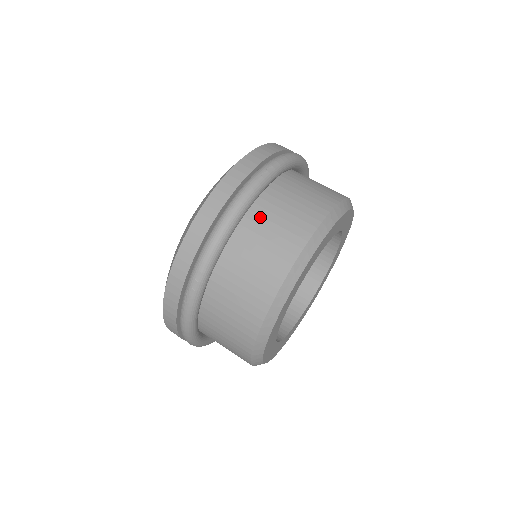
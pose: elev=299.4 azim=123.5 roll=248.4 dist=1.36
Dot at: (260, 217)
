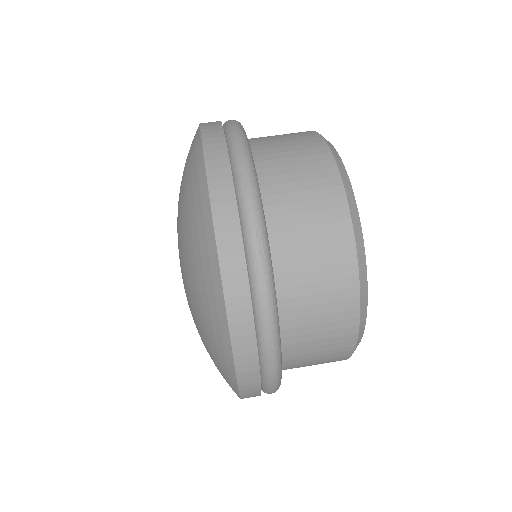
Dot at: (290, 289)
